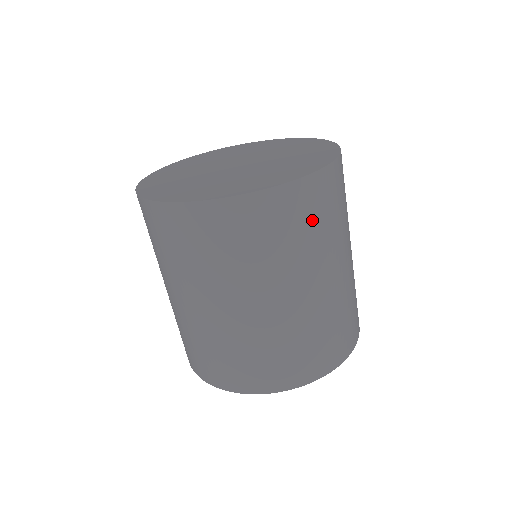
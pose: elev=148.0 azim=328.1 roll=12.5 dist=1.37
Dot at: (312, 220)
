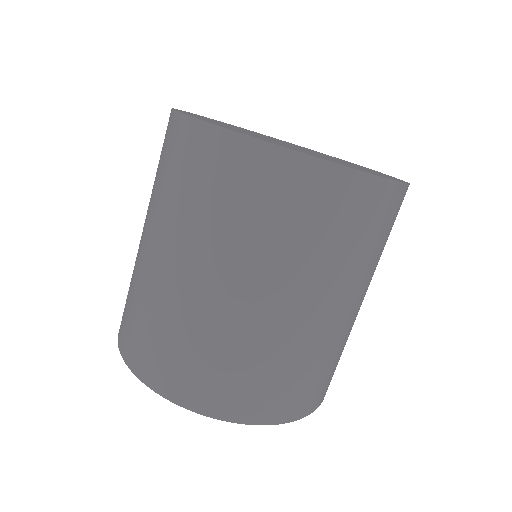
Dot at: (293, 215)
